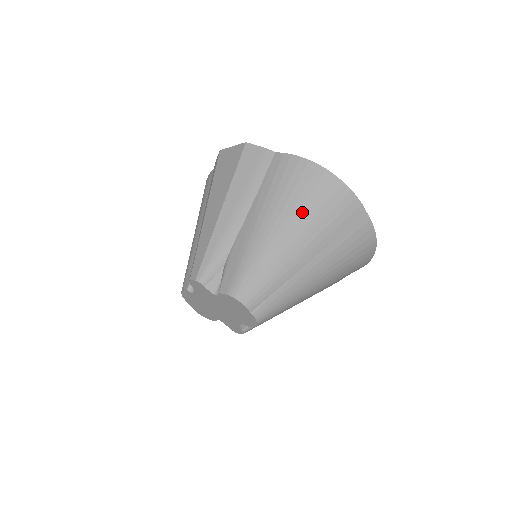
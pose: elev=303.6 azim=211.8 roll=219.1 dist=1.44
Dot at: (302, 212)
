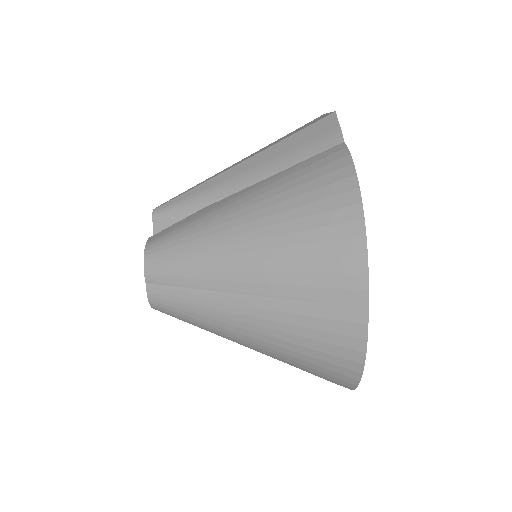
Dot at: (283, 227)
